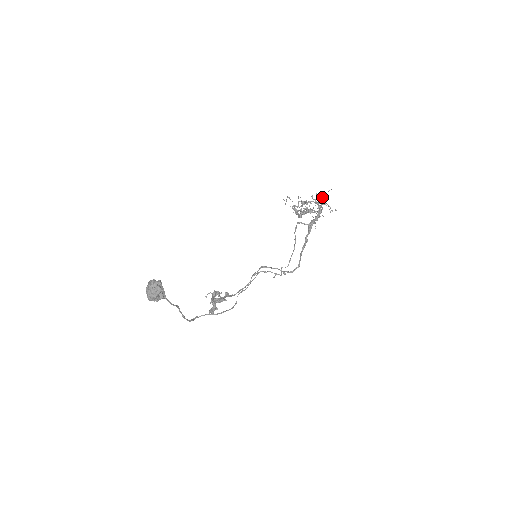
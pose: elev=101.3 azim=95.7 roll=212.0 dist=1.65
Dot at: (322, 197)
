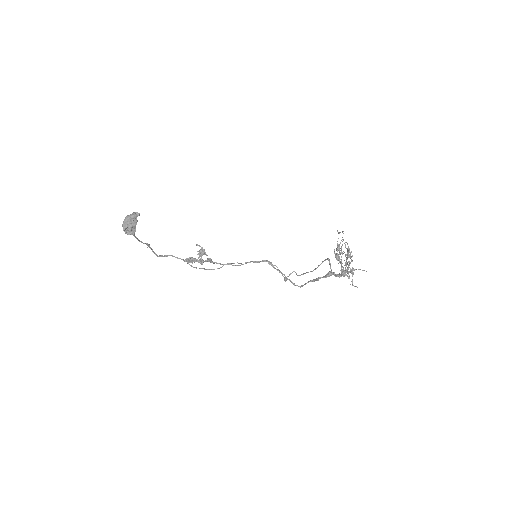
Dot at: (352, 269)
